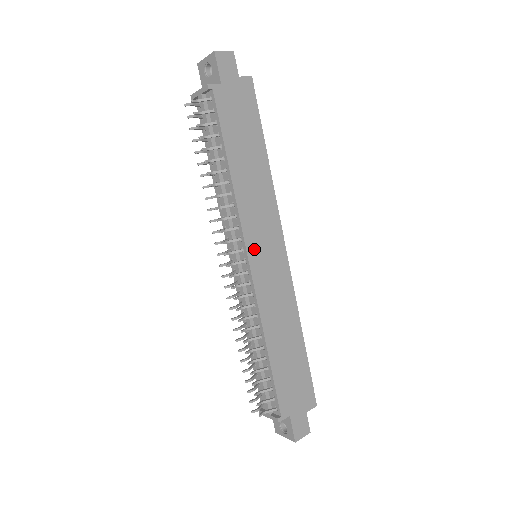
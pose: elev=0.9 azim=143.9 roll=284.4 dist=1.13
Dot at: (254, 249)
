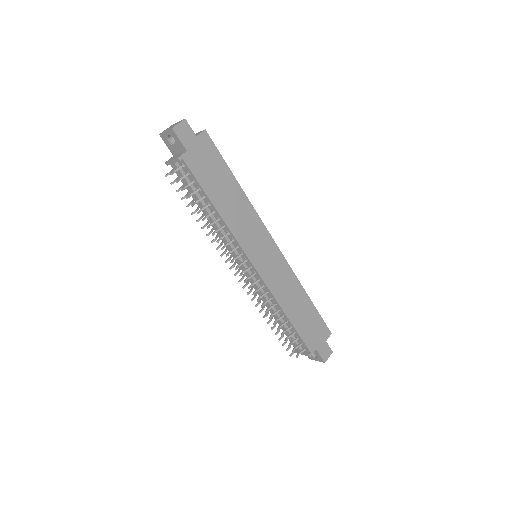
Dot at: (254, 256)
